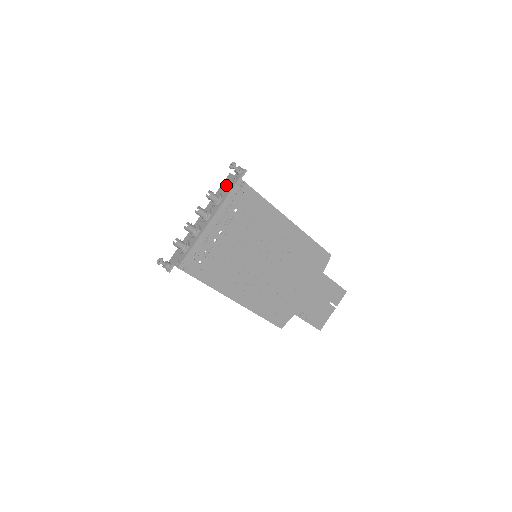
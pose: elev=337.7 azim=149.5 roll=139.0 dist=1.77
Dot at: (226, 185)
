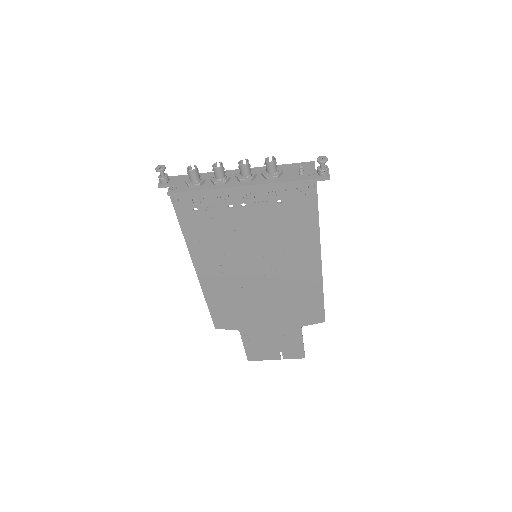
Dot at: (297, 169)
